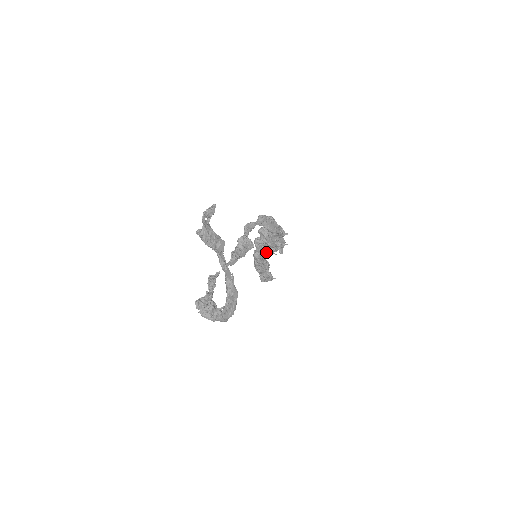
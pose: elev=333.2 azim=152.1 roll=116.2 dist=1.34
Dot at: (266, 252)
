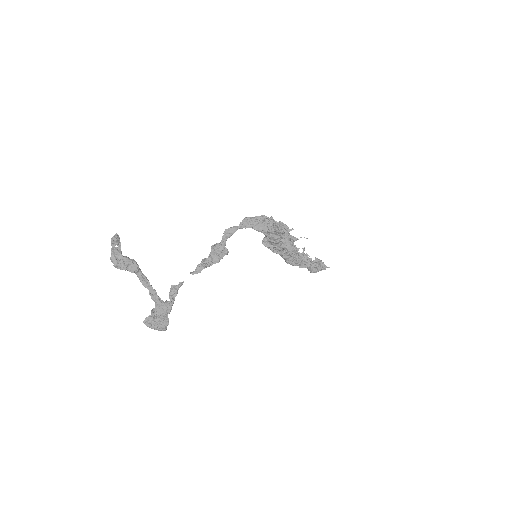
Dot at: (278, 249)
